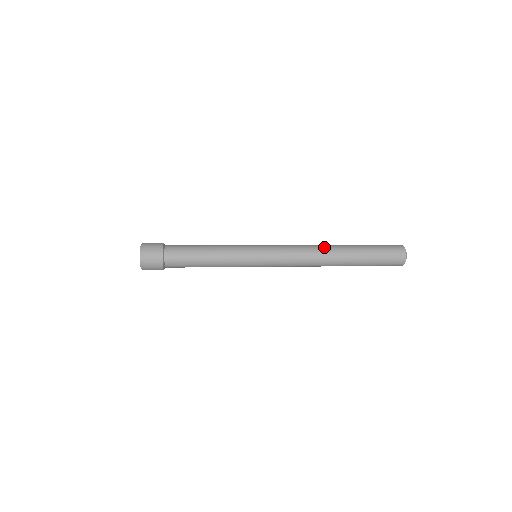
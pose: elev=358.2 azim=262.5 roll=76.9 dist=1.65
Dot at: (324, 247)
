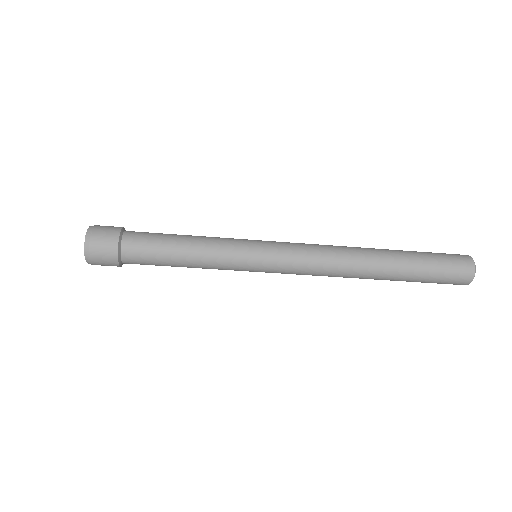
Dot at: occluded
